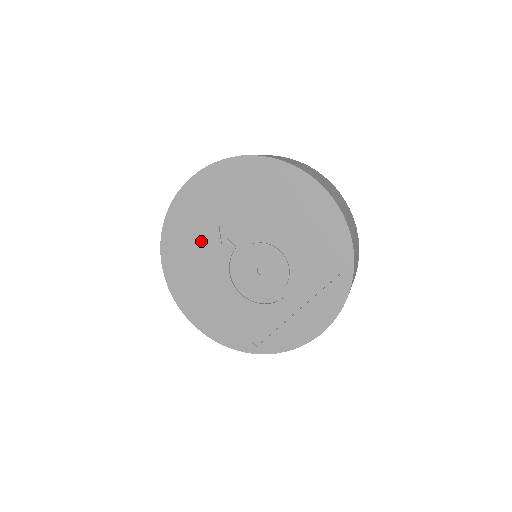
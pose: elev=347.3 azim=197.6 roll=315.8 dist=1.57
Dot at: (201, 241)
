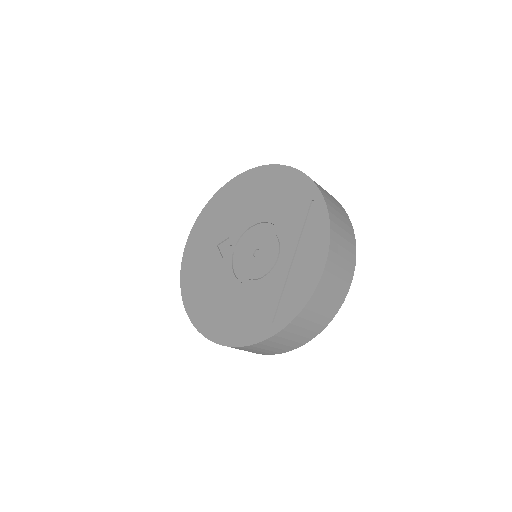
Dot at: (208, 267)
